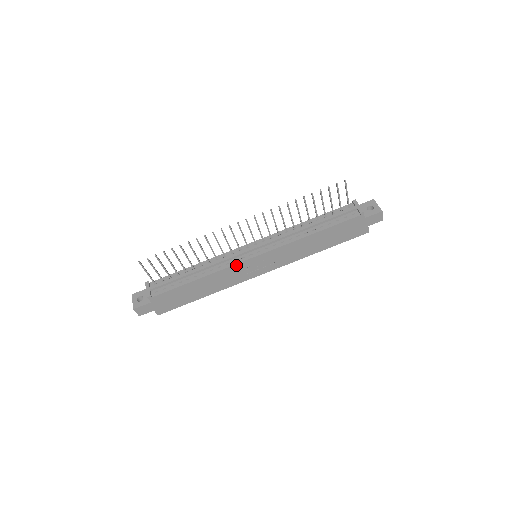
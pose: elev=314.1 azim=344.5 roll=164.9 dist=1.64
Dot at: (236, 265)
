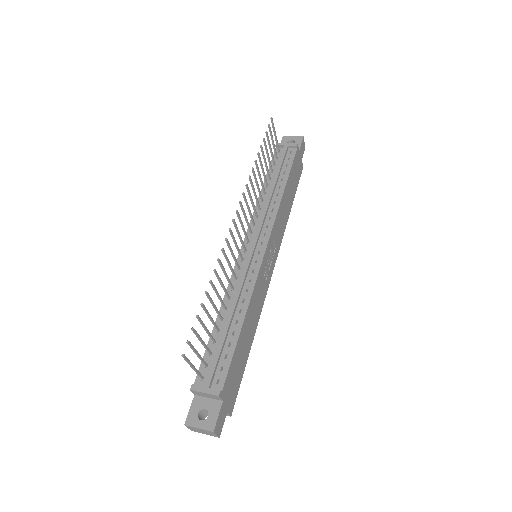
Dot at: (259, 273)
